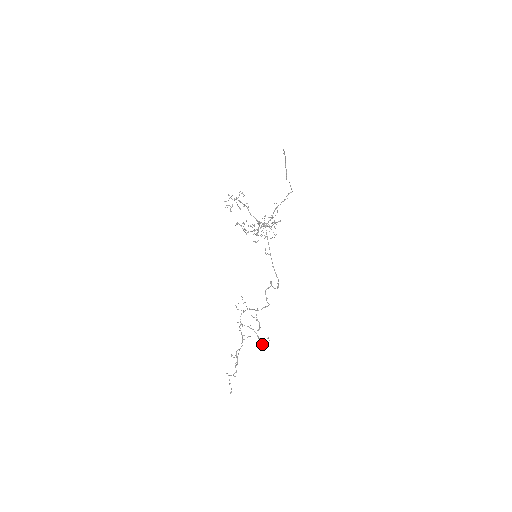
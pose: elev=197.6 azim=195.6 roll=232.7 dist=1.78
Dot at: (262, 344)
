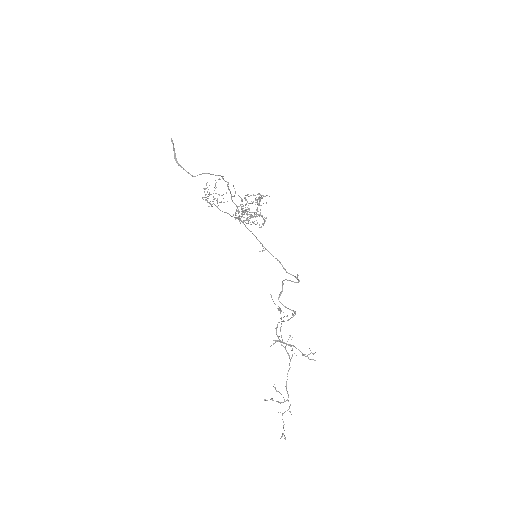
Dot at: (310, 359)
